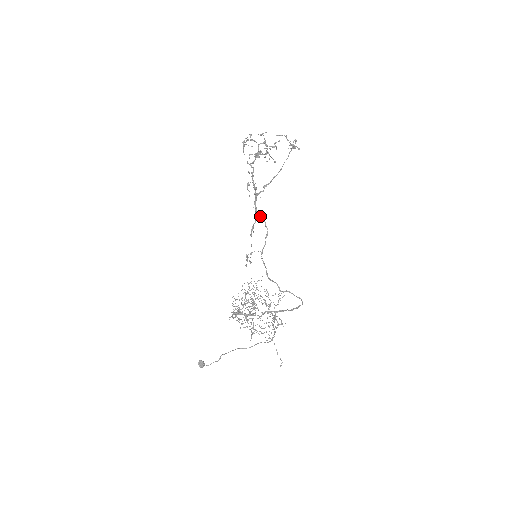
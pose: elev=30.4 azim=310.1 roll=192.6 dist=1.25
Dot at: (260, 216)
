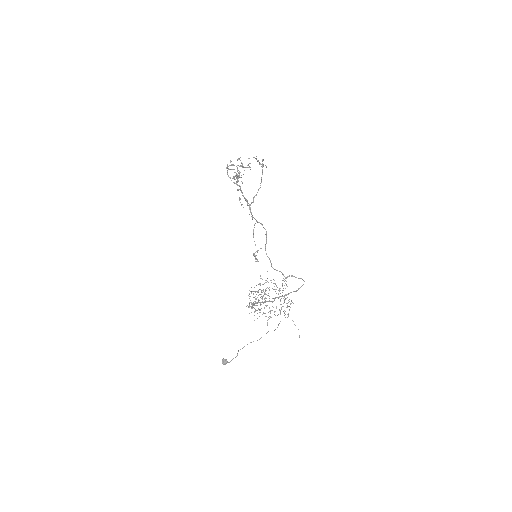
Dot at: (257, 221)
